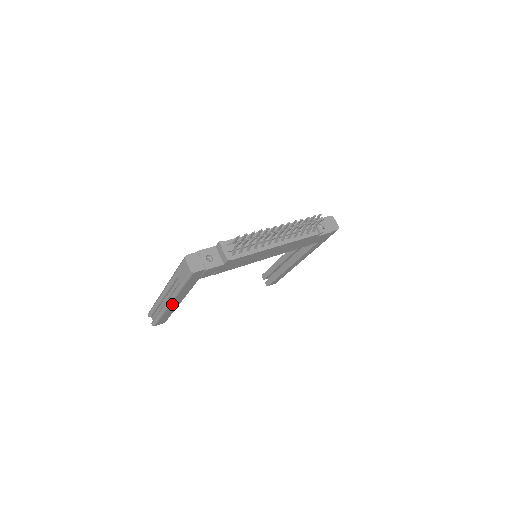
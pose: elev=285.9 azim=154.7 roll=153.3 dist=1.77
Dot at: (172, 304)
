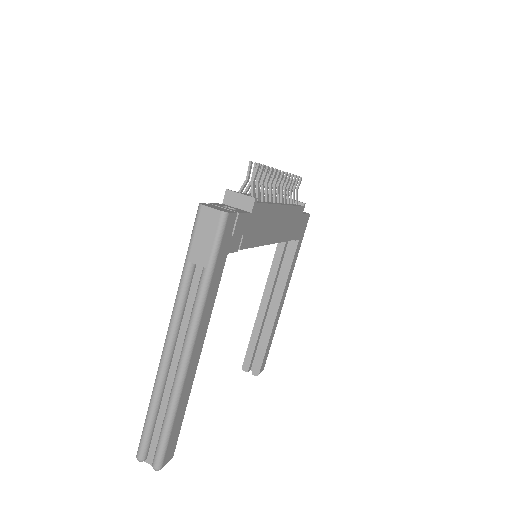
Dot at: (192, 356)
